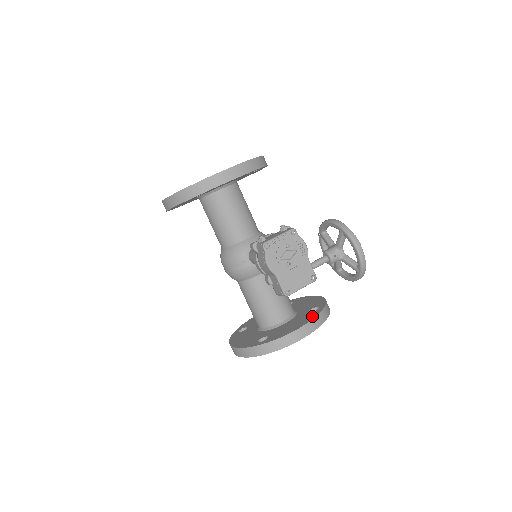
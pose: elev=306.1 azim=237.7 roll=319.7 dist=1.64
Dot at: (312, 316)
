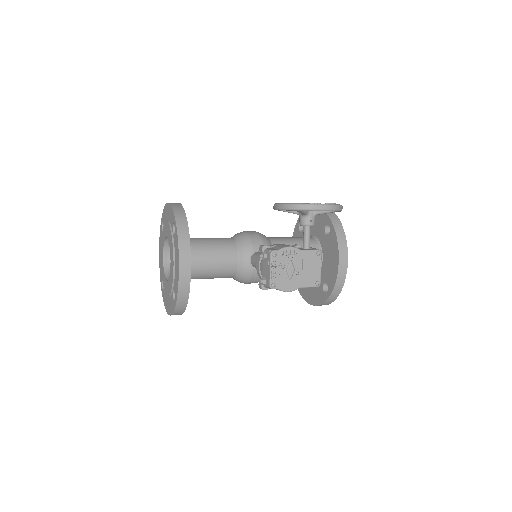
Dot at: (334, 242)
